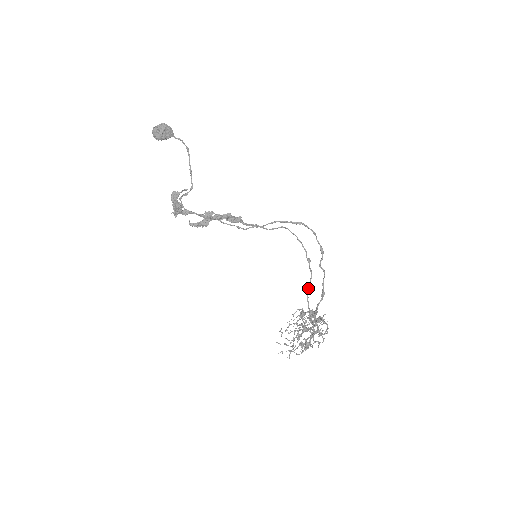
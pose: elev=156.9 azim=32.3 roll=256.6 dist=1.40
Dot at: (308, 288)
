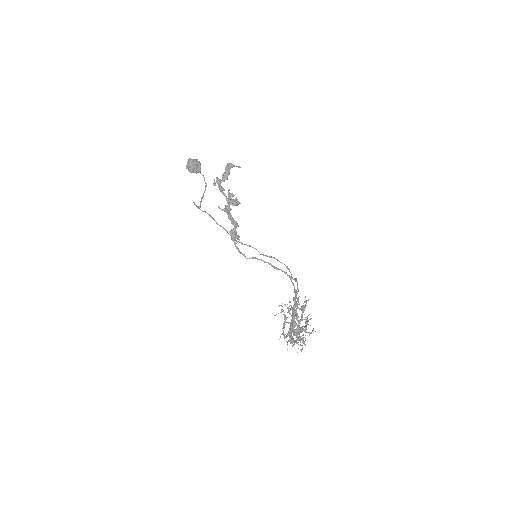
Dot at: (296, 295)
